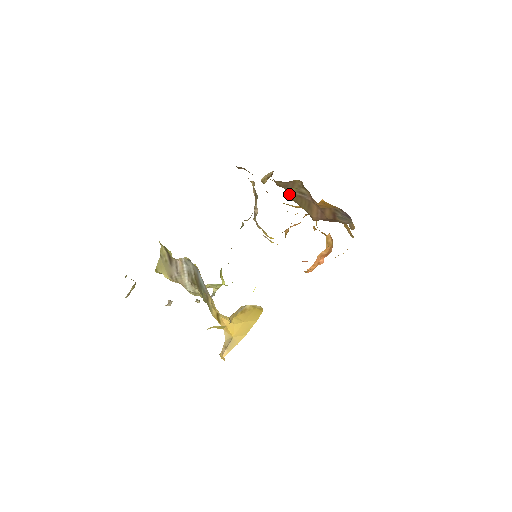
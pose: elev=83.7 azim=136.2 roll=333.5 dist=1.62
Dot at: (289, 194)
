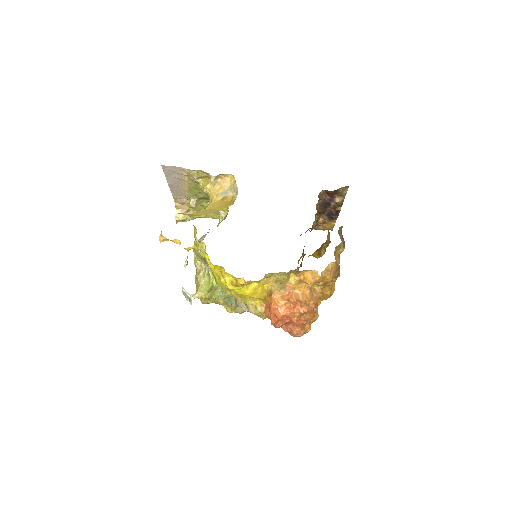
Dot at: occluded
